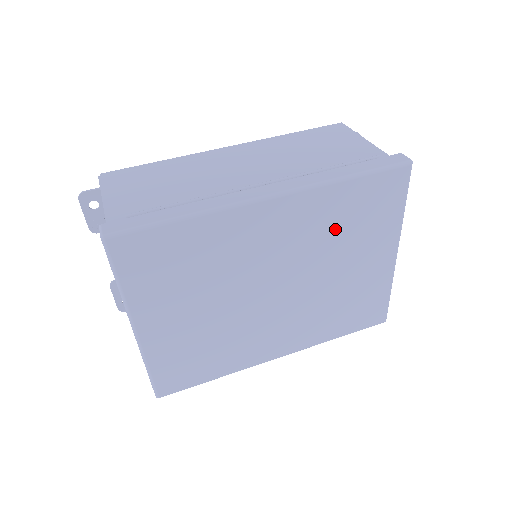
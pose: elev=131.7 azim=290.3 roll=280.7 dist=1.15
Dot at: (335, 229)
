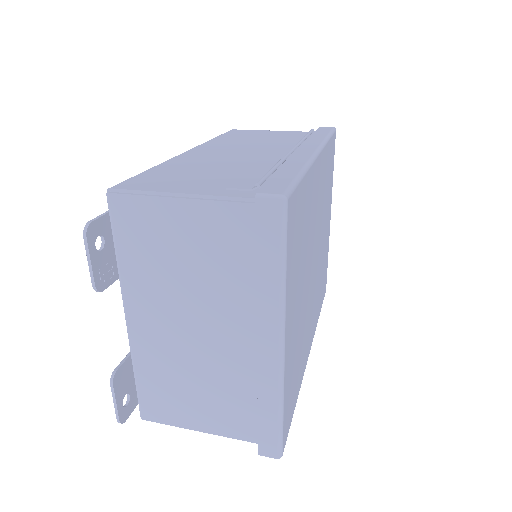
Dot at: (325, 190)
